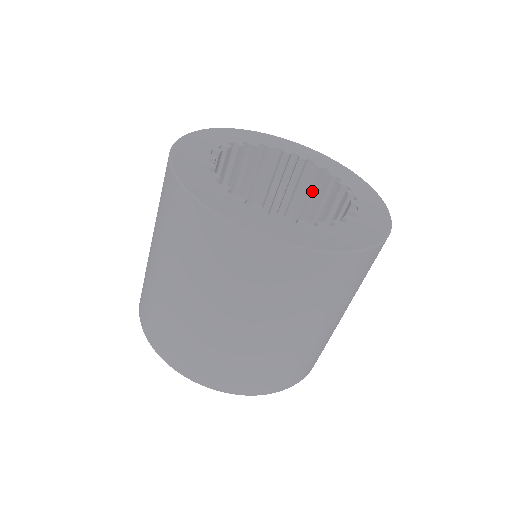
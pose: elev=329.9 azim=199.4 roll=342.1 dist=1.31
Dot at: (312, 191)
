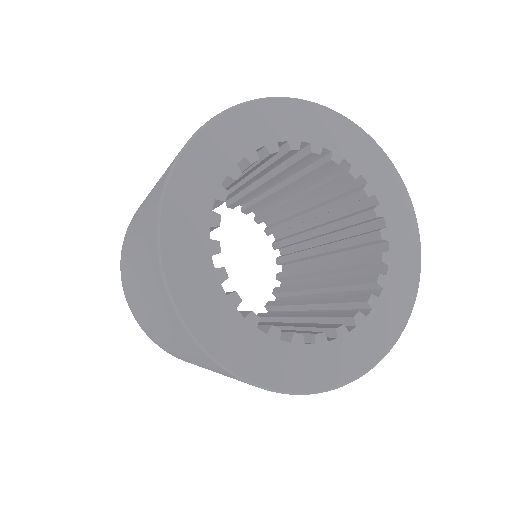
Dot at: occluded
